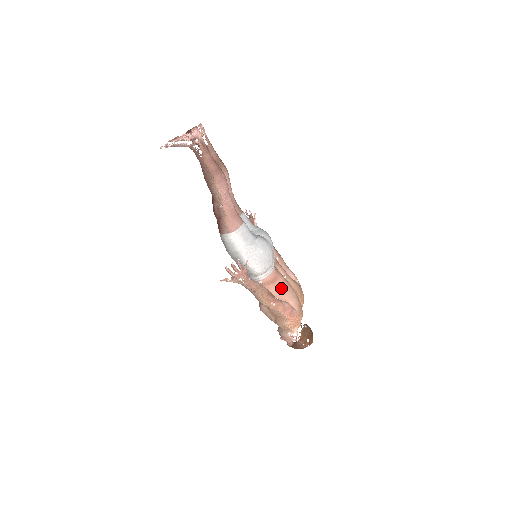
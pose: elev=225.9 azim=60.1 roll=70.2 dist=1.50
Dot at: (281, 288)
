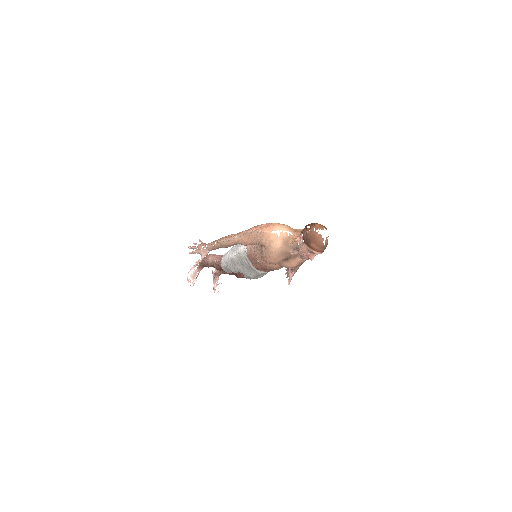
Dot at: occluded
